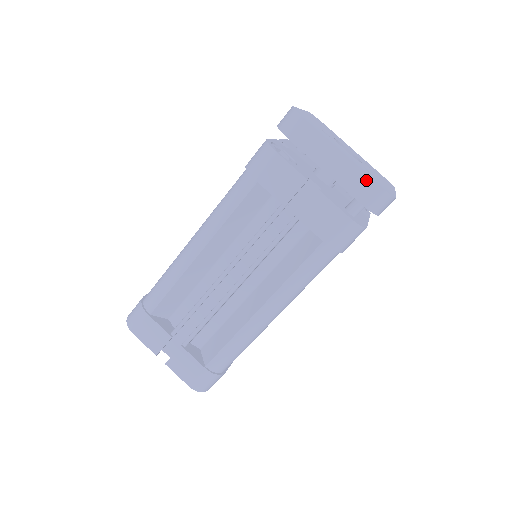
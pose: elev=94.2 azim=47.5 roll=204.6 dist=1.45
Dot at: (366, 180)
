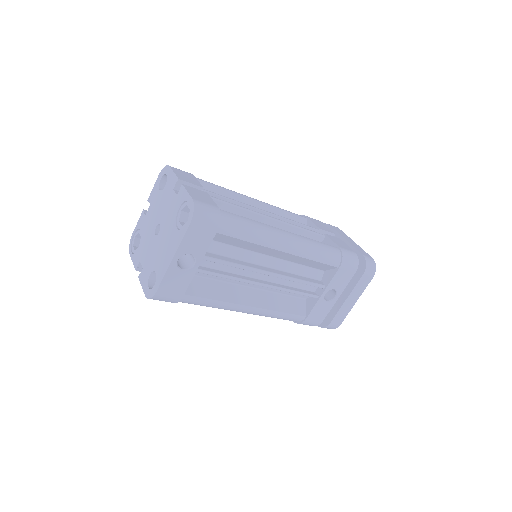
Dot at: (366, 253)
